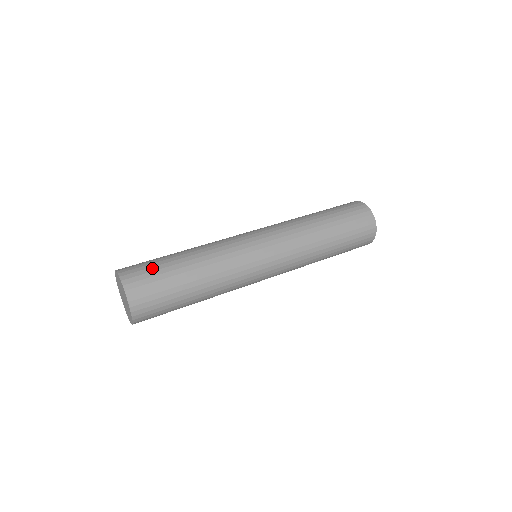
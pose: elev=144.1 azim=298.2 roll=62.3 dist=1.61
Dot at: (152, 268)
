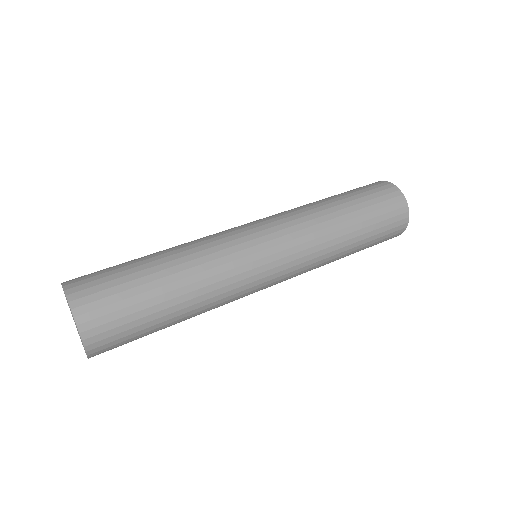
Dot at: (114, 281)
